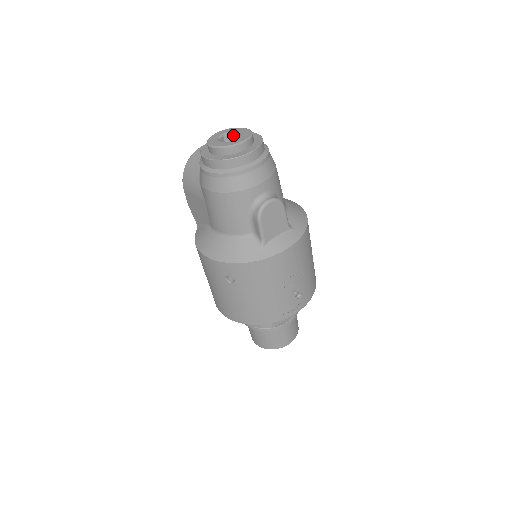
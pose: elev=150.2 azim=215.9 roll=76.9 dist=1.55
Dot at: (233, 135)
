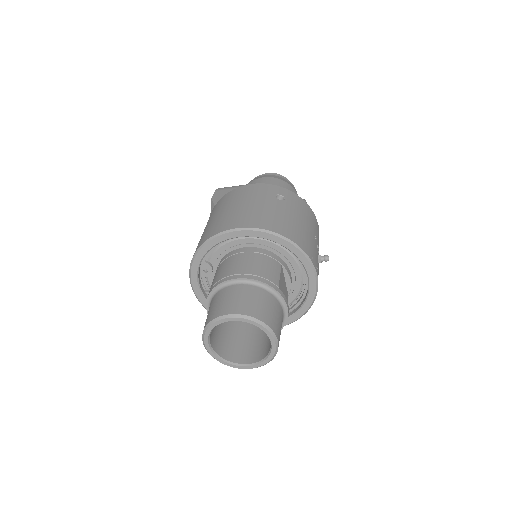
Dot at: occluded
